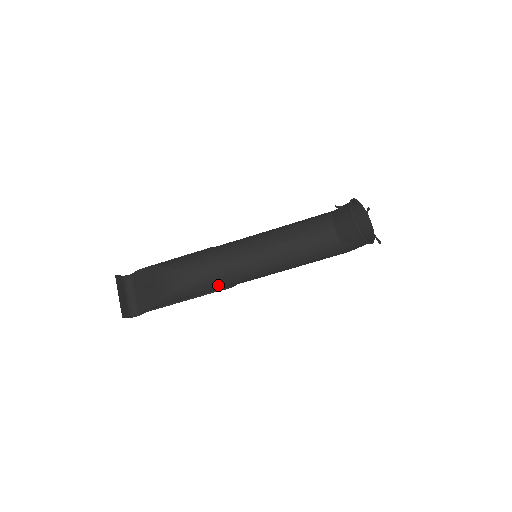
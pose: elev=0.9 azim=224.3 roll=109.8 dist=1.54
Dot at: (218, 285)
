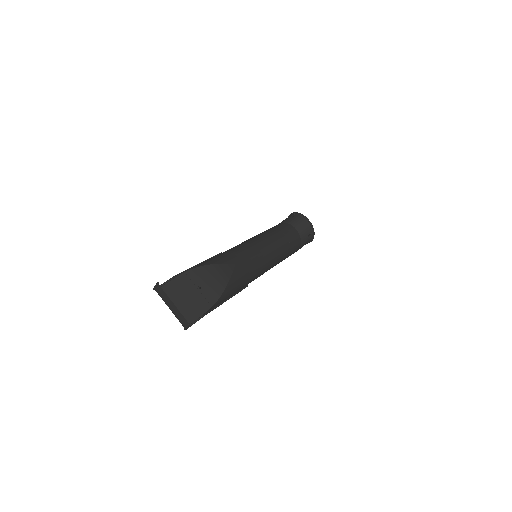
Dot at: (251, 278)
